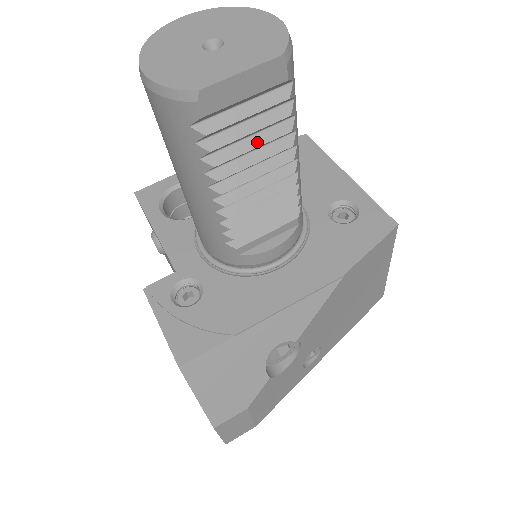
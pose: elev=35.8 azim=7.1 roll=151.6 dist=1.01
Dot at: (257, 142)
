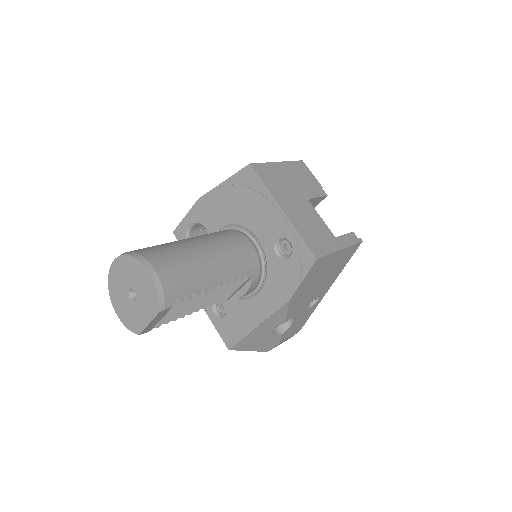
Dot at: (186, 307)
